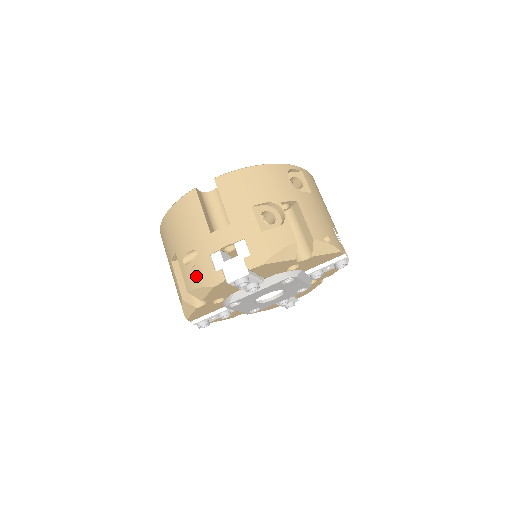
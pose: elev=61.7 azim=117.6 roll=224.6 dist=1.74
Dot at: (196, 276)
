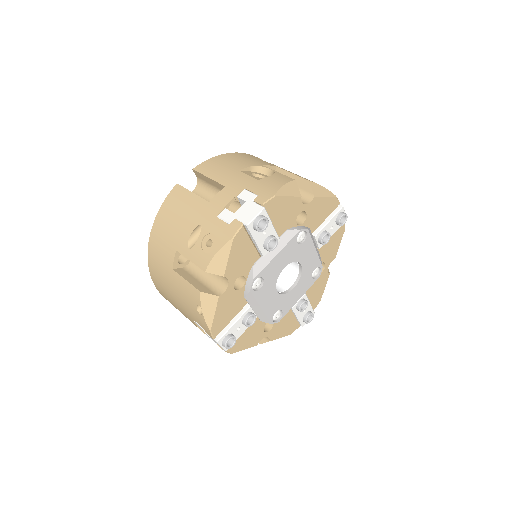
Dot at: (209, 247)
